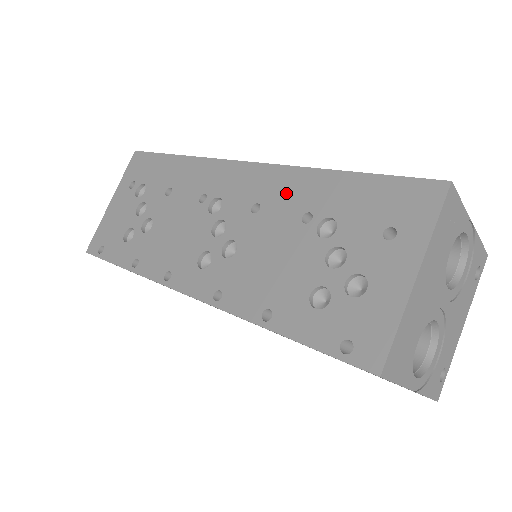
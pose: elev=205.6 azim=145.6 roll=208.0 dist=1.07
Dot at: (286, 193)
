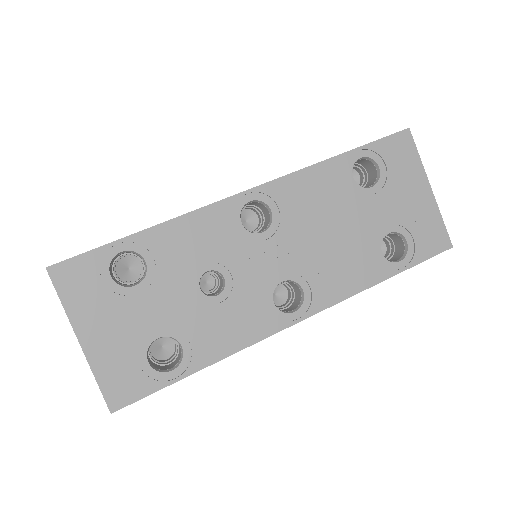
Dot at: occluded
